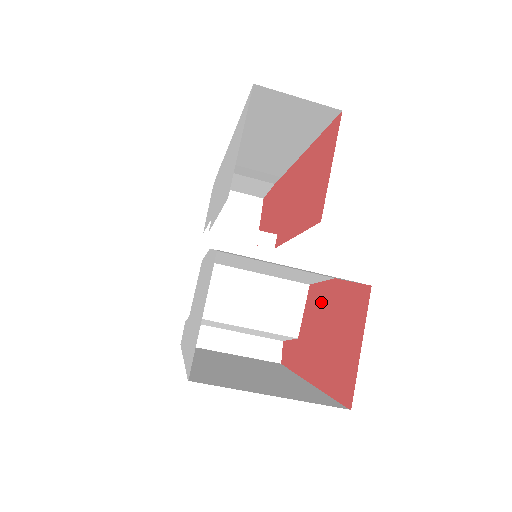
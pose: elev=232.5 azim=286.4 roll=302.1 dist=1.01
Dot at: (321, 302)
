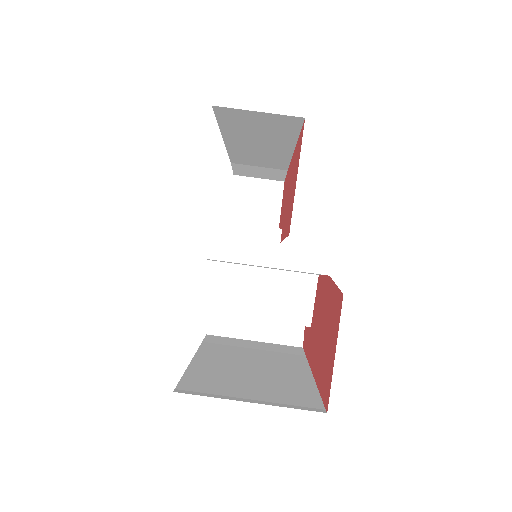
Dot at: (322, 297)
